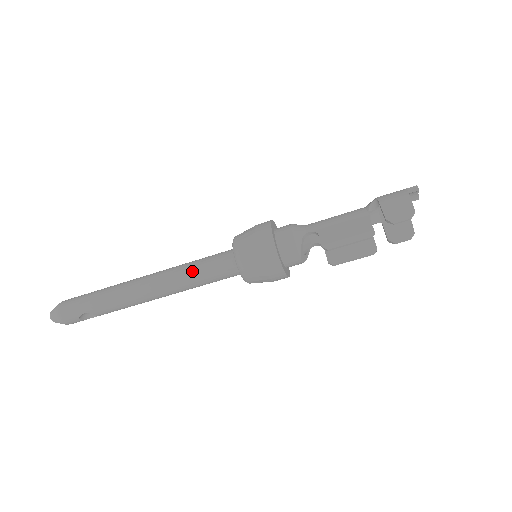
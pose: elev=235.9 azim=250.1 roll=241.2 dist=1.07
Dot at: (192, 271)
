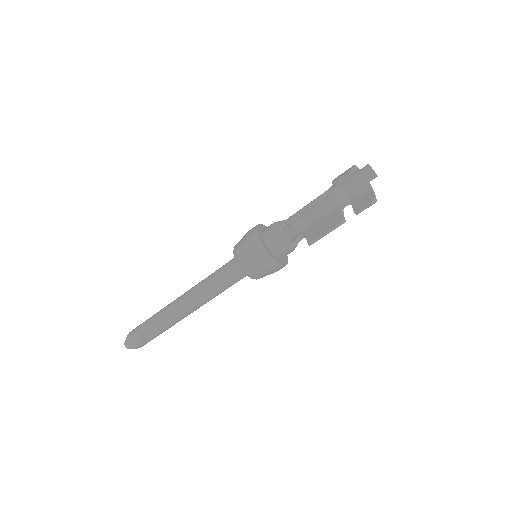
Dot at: (210, 276)
